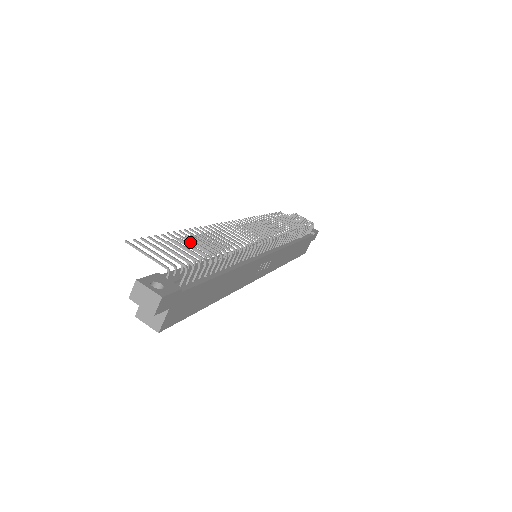
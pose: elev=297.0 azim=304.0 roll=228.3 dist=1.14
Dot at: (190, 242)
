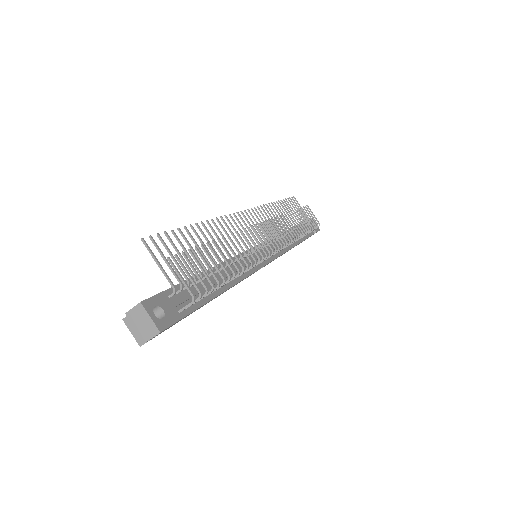
Dot at: (203, 244)
